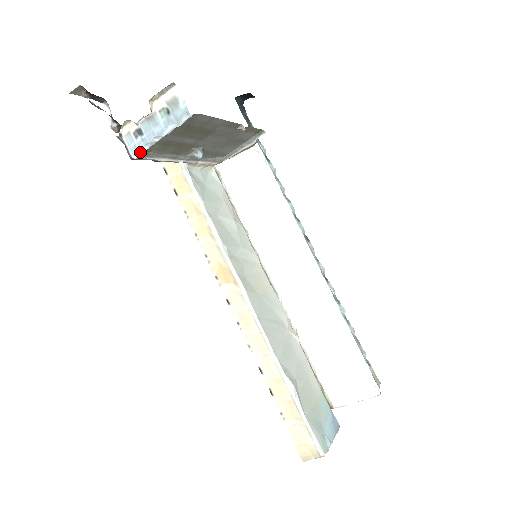
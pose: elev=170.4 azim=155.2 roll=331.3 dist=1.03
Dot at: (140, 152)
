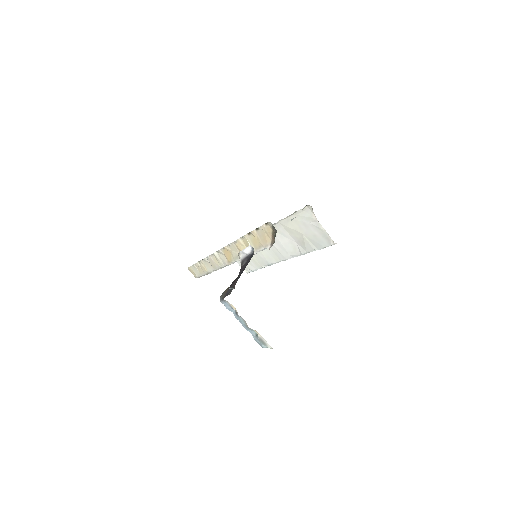
Dot at: (227, 308)
